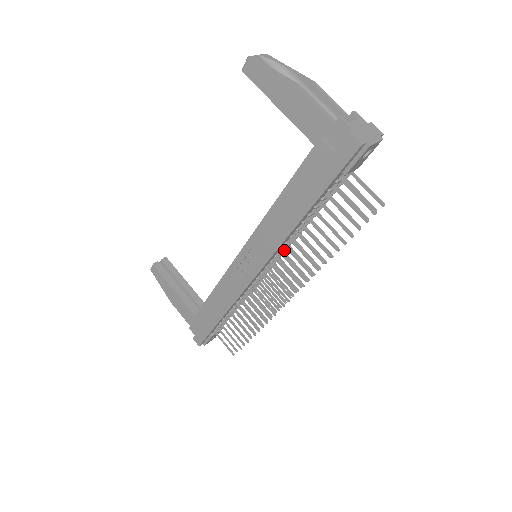
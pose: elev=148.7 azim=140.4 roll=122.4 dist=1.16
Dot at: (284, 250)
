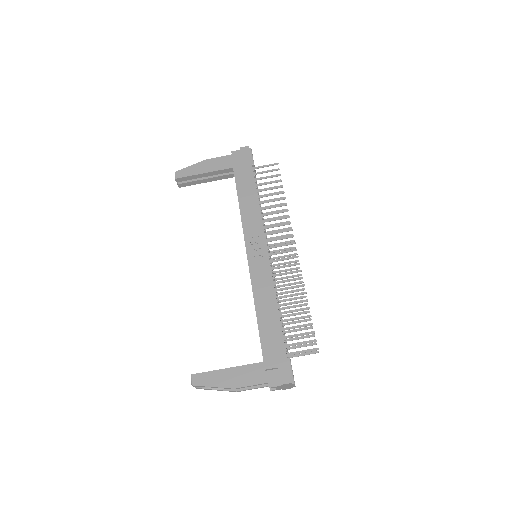
Dot at: occluded
